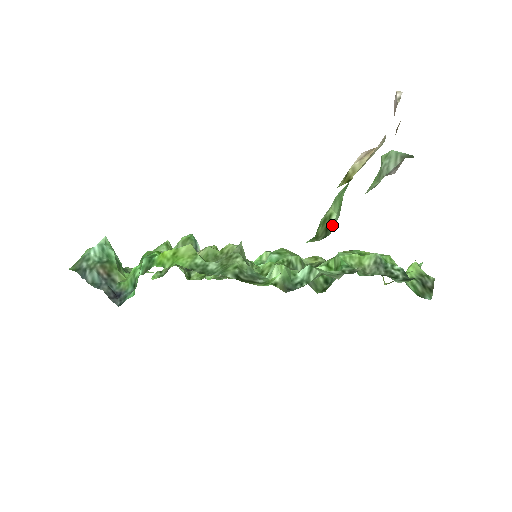
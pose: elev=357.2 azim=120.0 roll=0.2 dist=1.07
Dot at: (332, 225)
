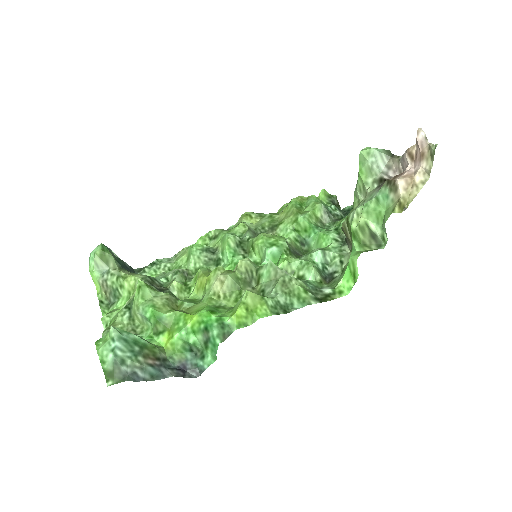
Dot at: (378, 234)
